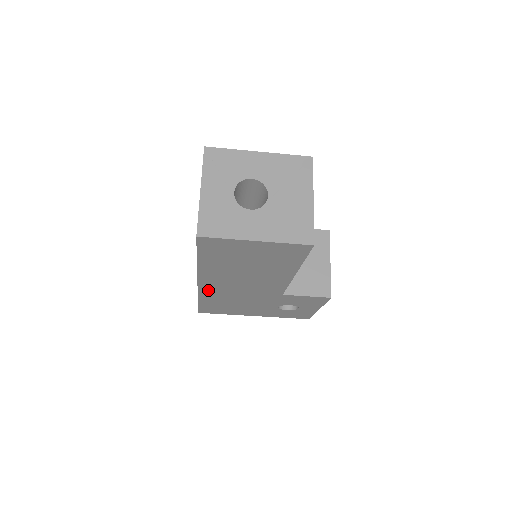
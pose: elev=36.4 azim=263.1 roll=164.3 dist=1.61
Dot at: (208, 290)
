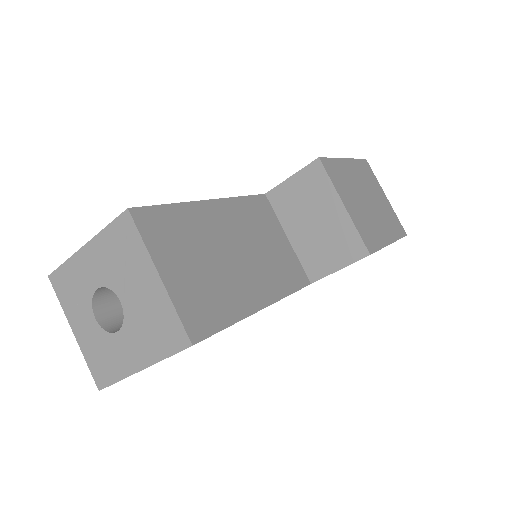
Dot at: occluded
